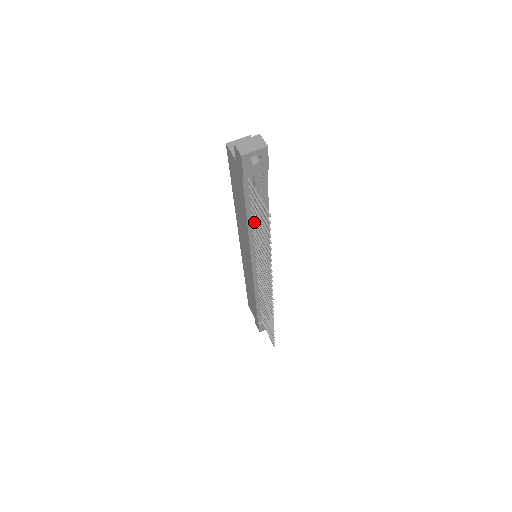
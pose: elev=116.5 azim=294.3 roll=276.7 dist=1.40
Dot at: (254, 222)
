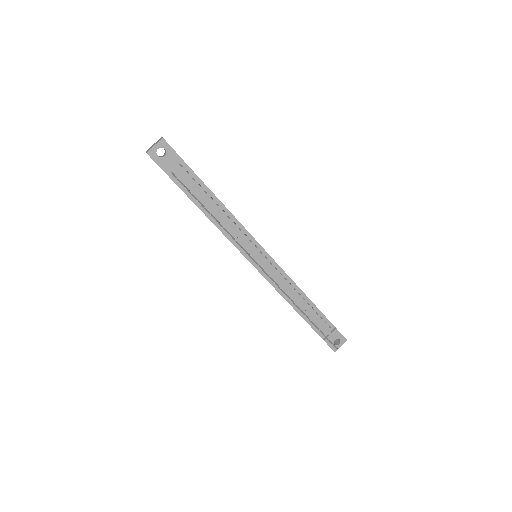
Dot at: (212, 213)
